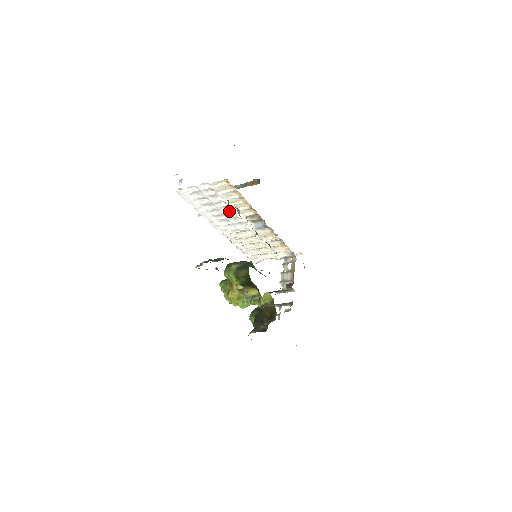
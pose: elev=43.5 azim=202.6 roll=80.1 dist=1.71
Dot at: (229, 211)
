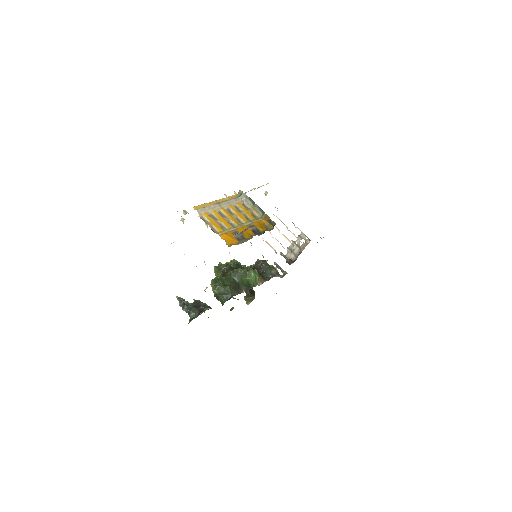
Dot at: occluded
